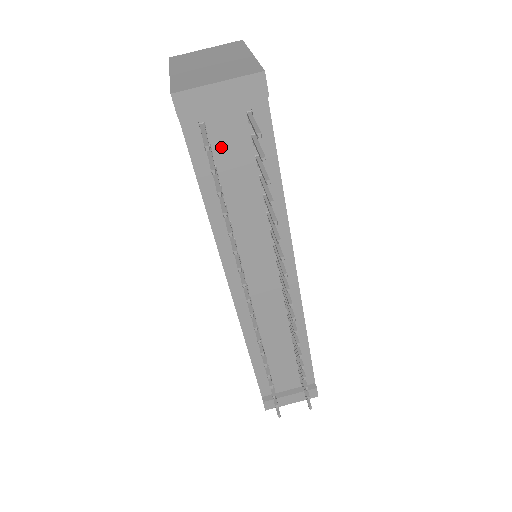
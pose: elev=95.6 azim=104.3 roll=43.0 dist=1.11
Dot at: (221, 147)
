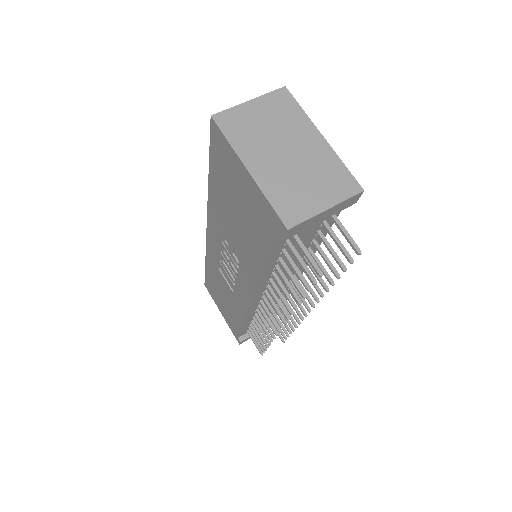
Dot at: occluded
